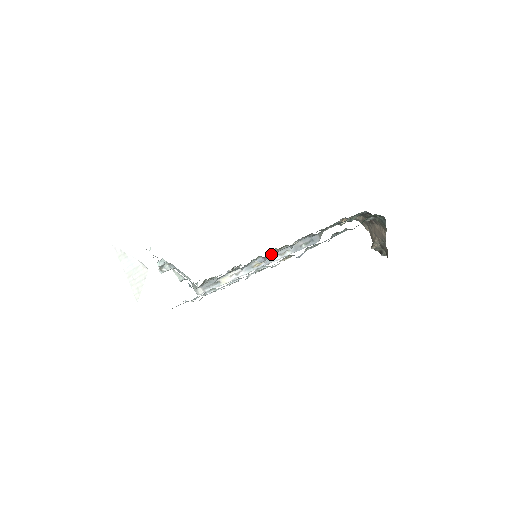
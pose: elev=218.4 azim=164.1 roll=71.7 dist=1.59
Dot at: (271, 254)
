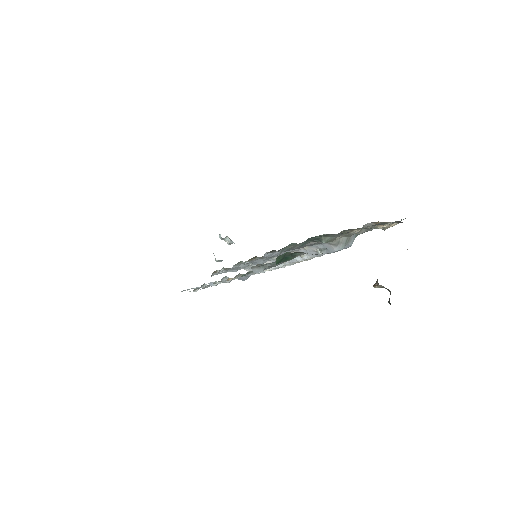
Dot at: (257, 260)
